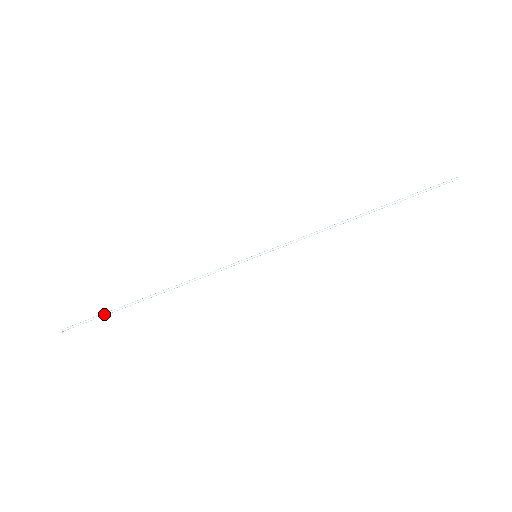
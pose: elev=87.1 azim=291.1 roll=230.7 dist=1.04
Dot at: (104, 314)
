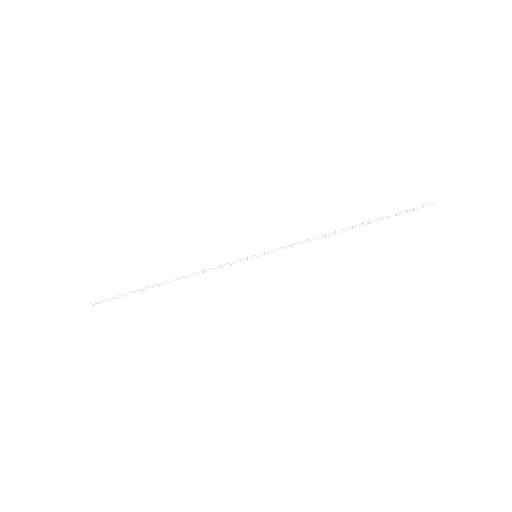
Dot at: (127, 293)
